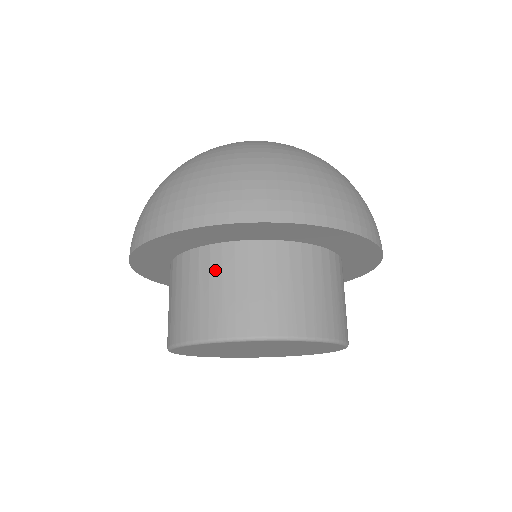
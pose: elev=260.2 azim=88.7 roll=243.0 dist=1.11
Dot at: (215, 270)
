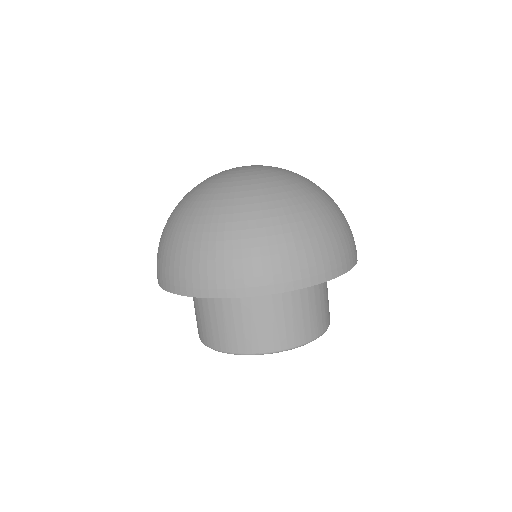
Dot at: (218, 306)
